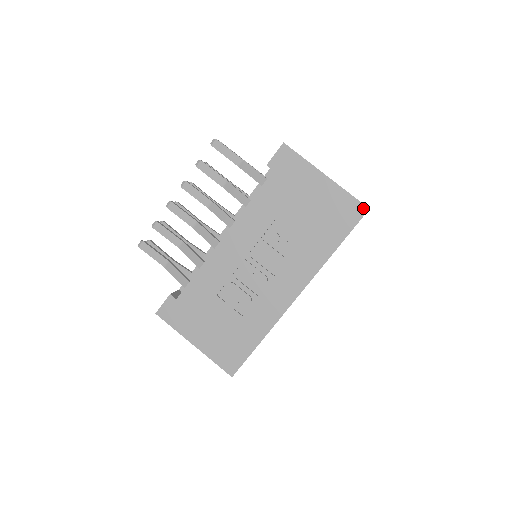
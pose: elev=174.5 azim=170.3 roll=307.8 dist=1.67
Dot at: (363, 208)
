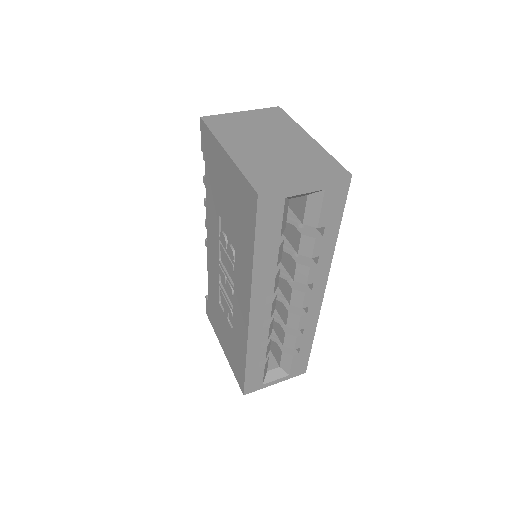
Dot at: (254, 194)
